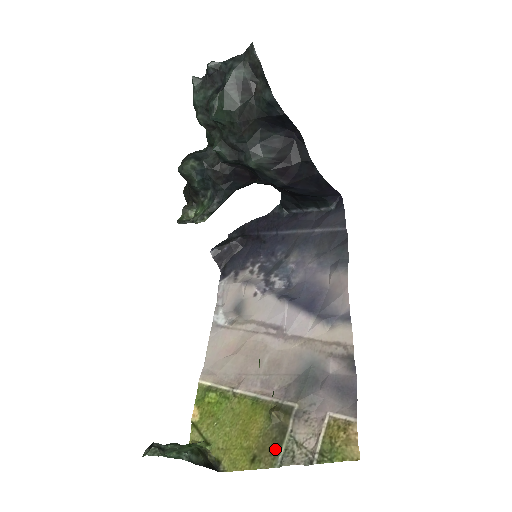
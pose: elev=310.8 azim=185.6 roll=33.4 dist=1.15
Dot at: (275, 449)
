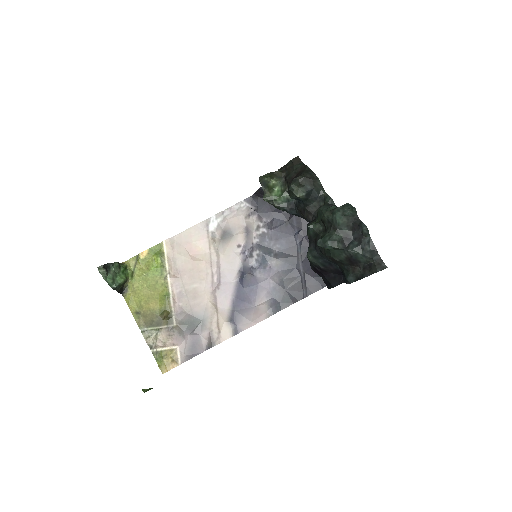
Dot at: (148, 324)
